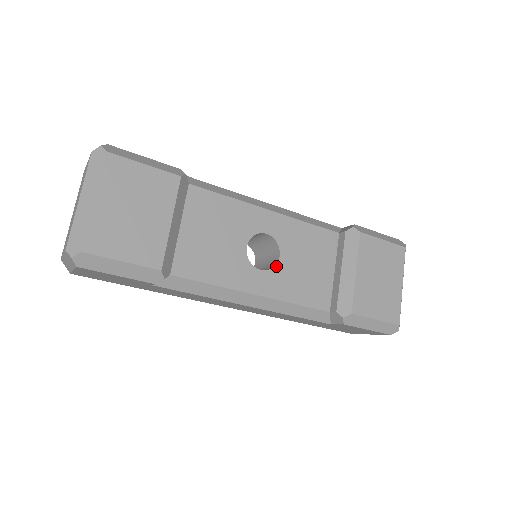
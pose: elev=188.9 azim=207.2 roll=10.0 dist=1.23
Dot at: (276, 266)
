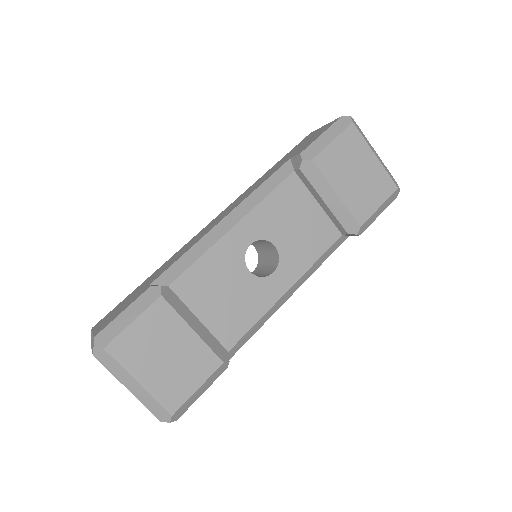
Dot at: (280, 256)
